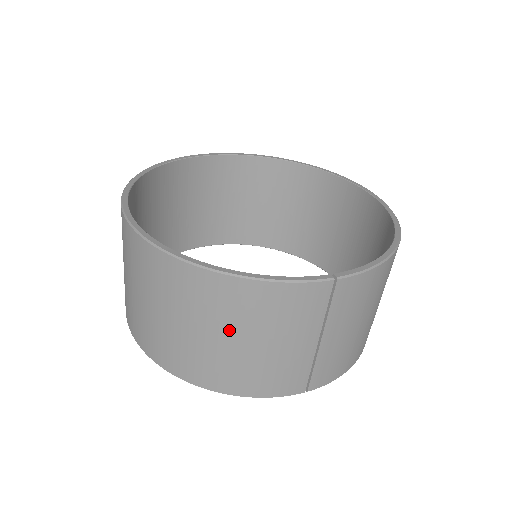
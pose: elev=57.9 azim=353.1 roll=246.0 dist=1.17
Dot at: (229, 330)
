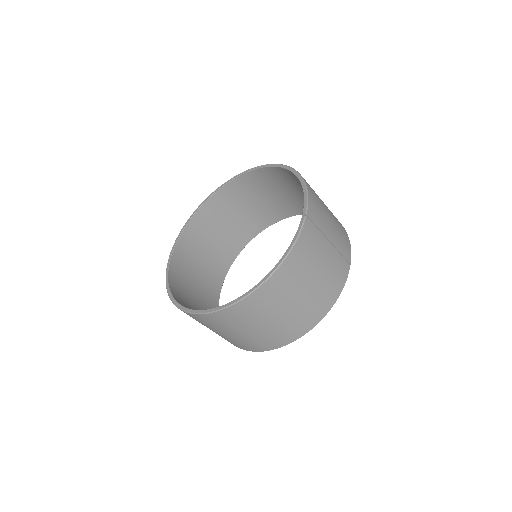
Dot at: (302, 285)
